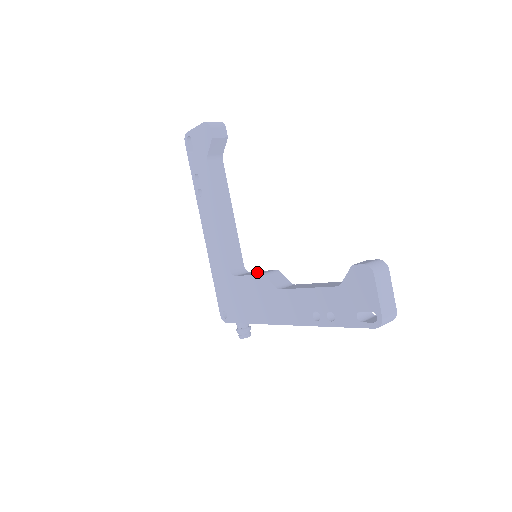
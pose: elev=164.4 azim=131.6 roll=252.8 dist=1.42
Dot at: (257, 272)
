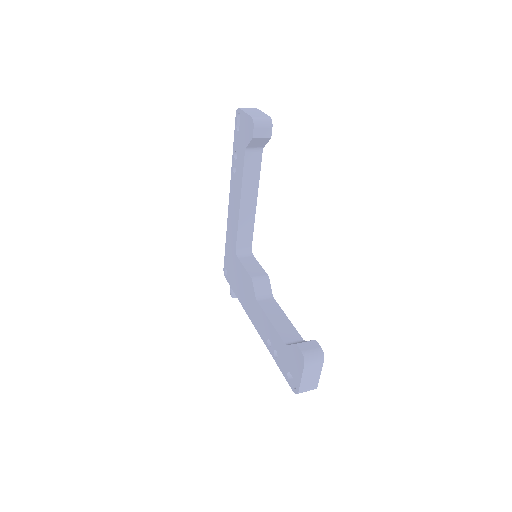
Dot at: (254, 265)
